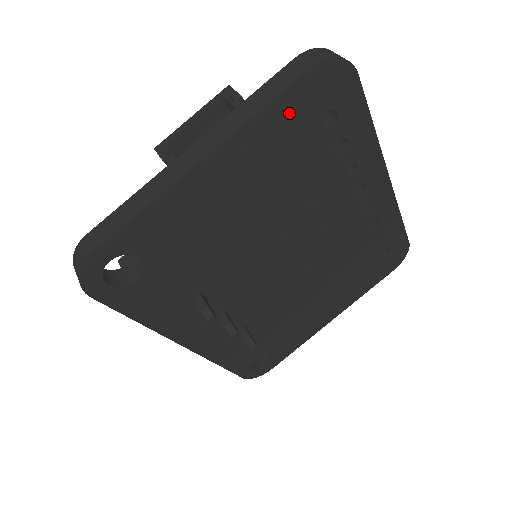
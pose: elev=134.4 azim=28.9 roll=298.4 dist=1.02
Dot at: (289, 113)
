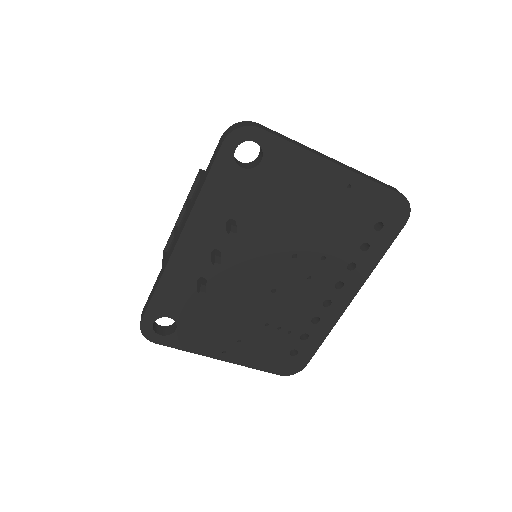
Dot at: (375, 199)
